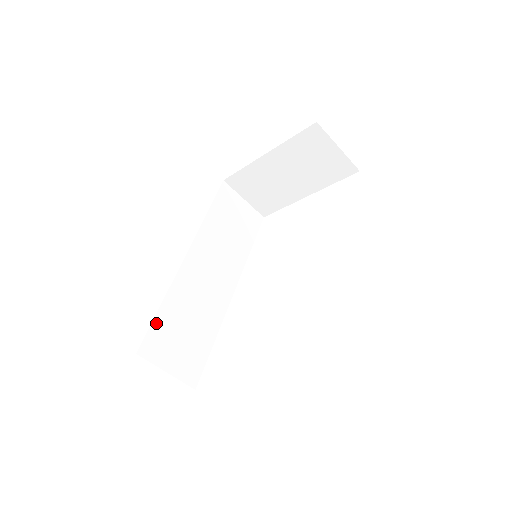
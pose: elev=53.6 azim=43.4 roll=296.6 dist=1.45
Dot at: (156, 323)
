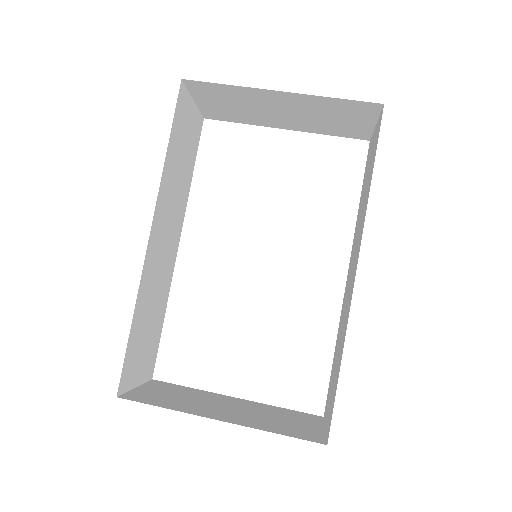
Dot at: (129, 346)
